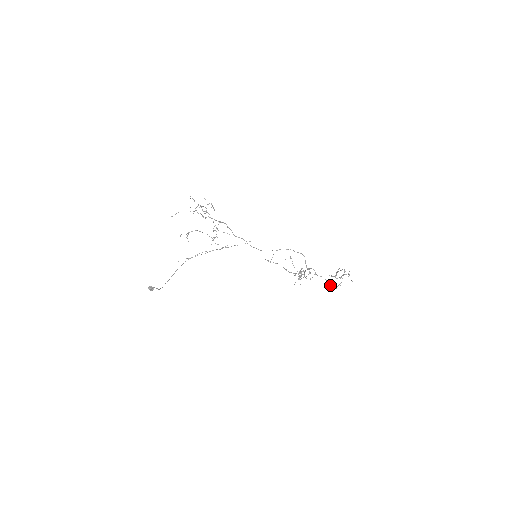
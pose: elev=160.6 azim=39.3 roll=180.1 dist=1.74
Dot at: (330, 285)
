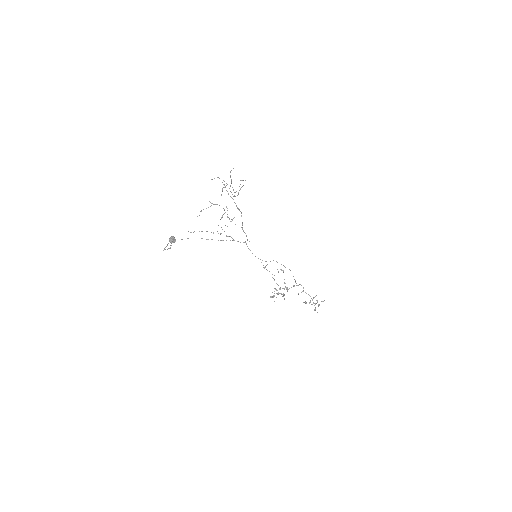
Dot at: (314, 305)
